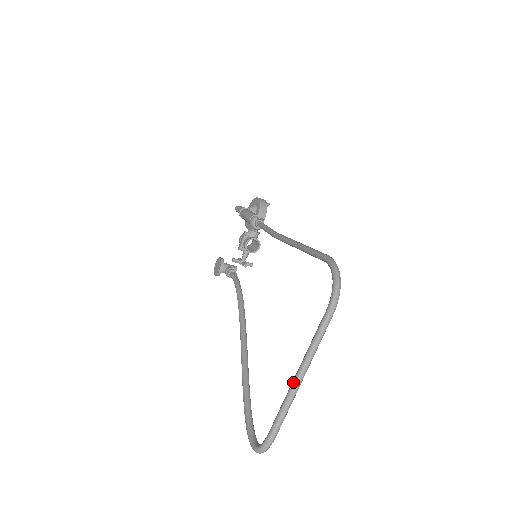
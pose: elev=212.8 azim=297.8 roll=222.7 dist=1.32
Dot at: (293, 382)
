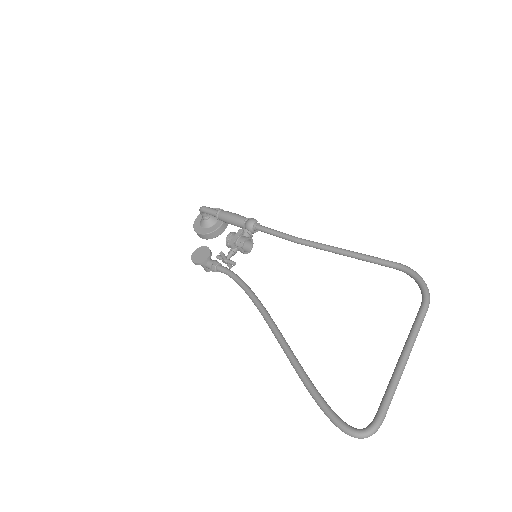
Dot at: (401, 364)
